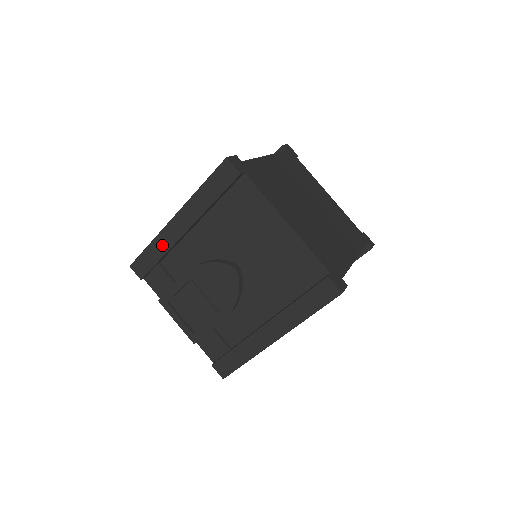
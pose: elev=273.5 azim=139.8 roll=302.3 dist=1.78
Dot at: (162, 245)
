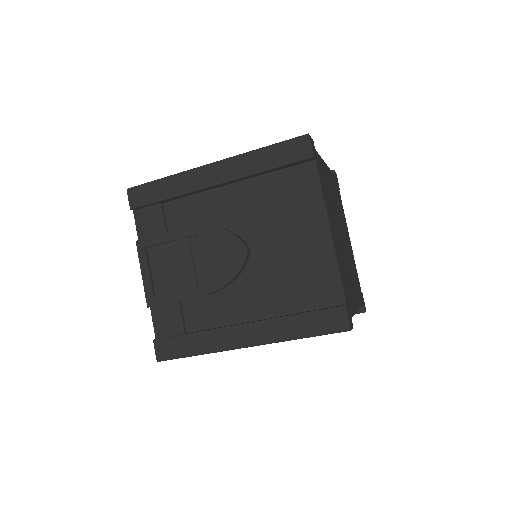
Dot at: (180, 185)
